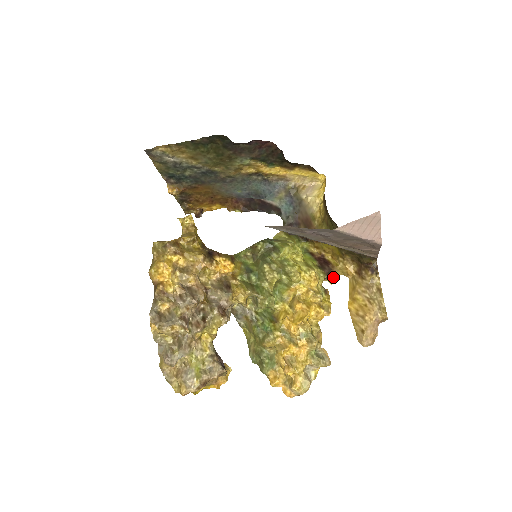
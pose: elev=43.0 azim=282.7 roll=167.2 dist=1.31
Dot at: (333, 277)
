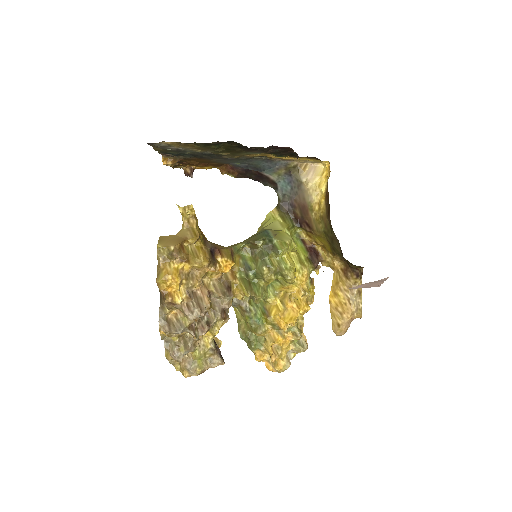
Dot at: (320, 267)
